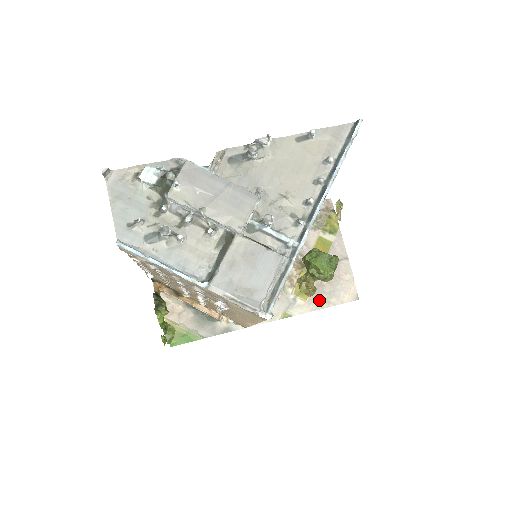
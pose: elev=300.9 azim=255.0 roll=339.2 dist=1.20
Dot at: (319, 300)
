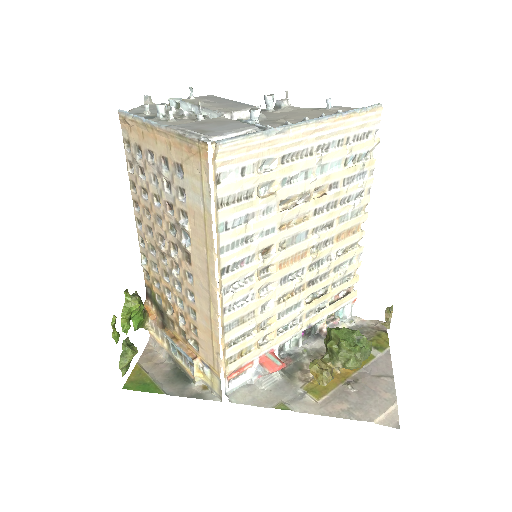
Dot at: (337, 407)
